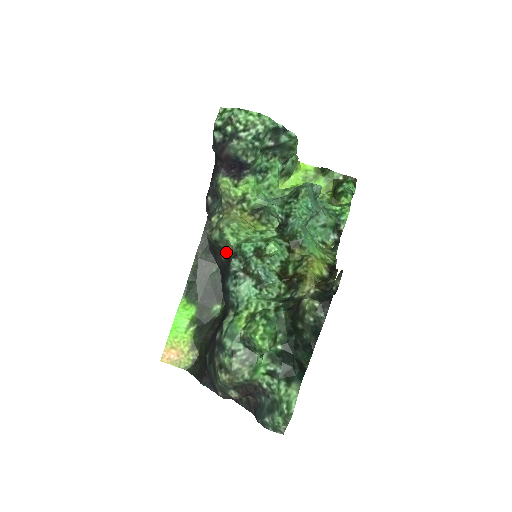
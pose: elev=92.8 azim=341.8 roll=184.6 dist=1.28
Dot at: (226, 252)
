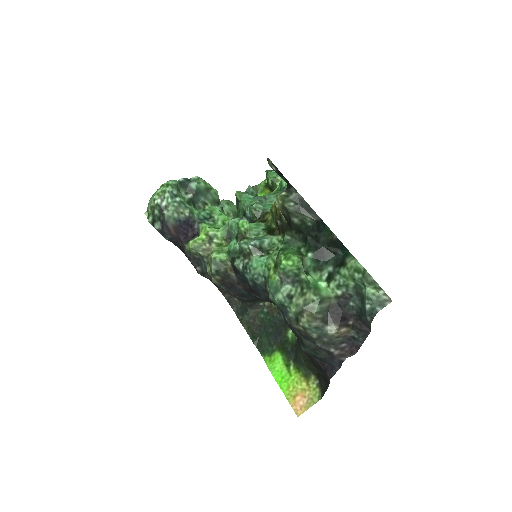
Dot at: (231, 270)
